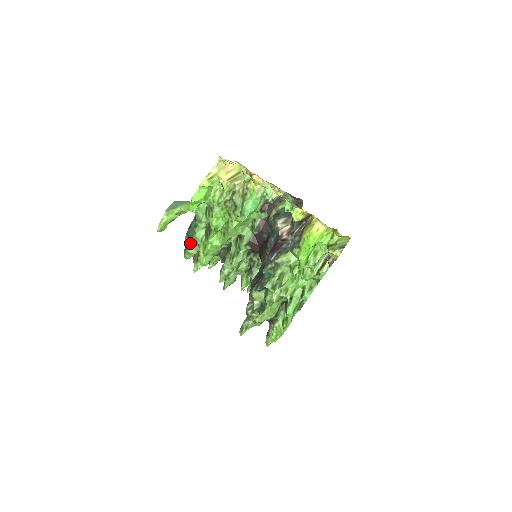
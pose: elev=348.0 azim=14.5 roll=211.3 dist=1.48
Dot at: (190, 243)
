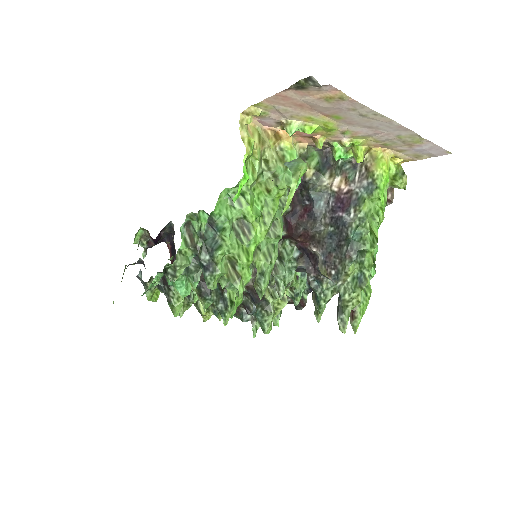
Dot at: (220, 259)
